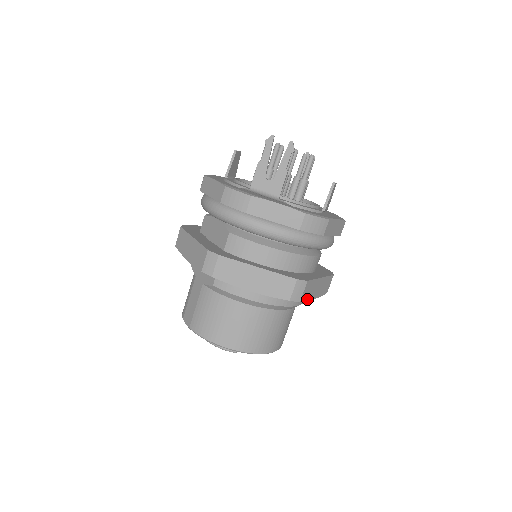
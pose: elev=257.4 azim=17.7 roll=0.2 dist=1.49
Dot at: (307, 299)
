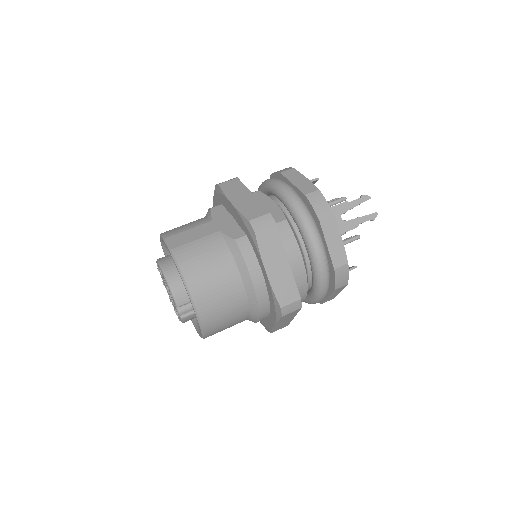
Dot at: (279, 321)
